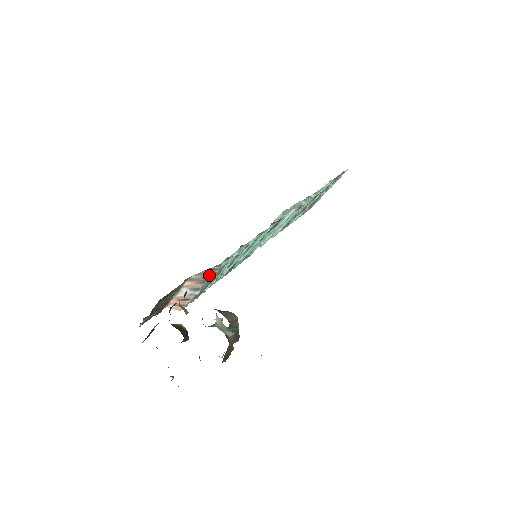
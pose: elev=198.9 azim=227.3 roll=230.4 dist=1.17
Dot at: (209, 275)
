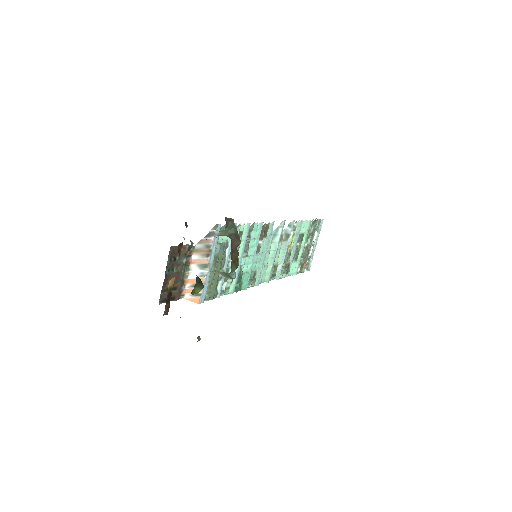
Dot at: (211, 243)
